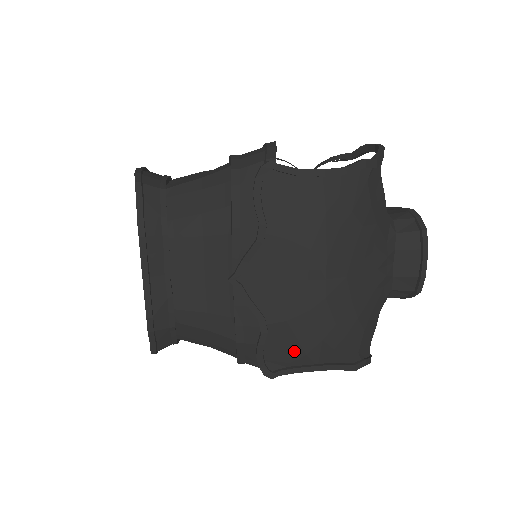
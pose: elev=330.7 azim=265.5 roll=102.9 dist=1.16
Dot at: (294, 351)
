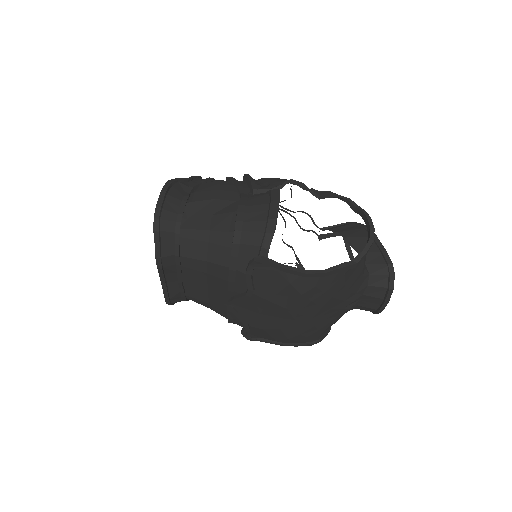
Dot at: (268, 337)
